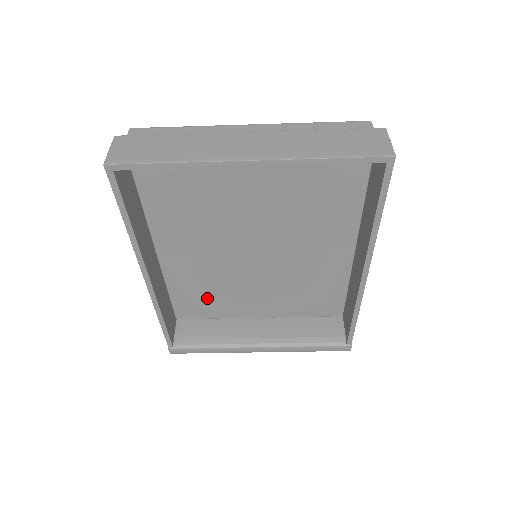
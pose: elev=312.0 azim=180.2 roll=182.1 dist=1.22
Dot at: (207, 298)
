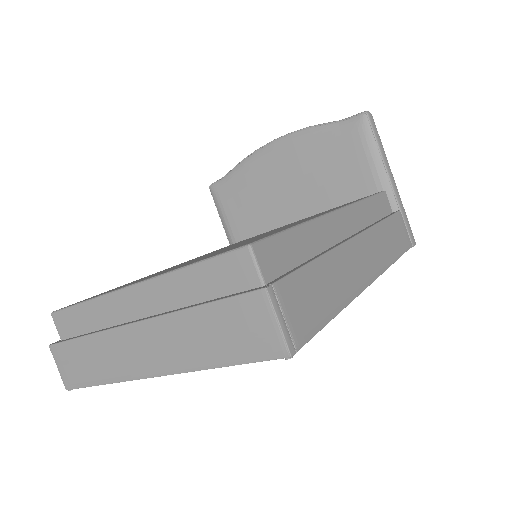
Dot at: occluded
